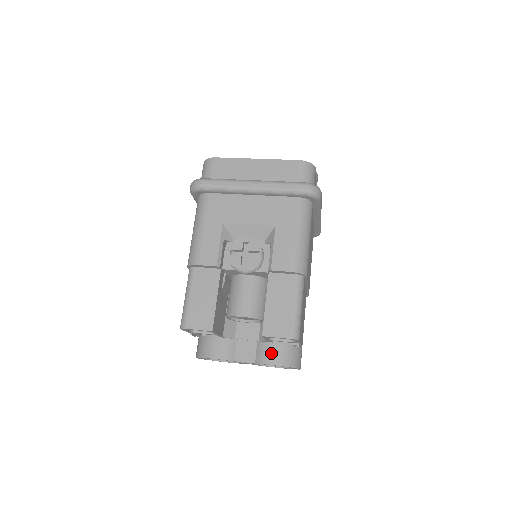
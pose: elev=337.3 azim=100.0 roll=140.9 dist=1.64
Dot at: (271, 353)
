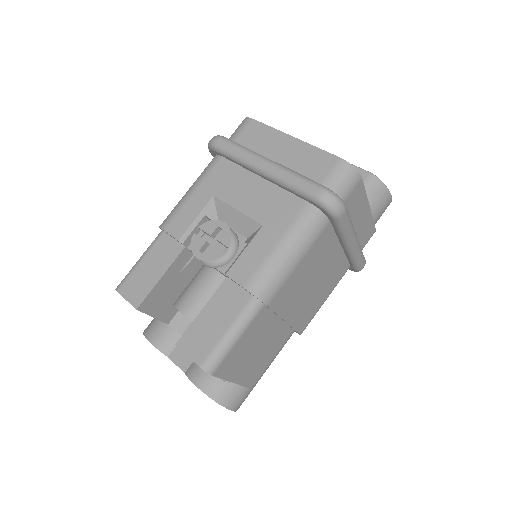
Dot at: (203, 372)
